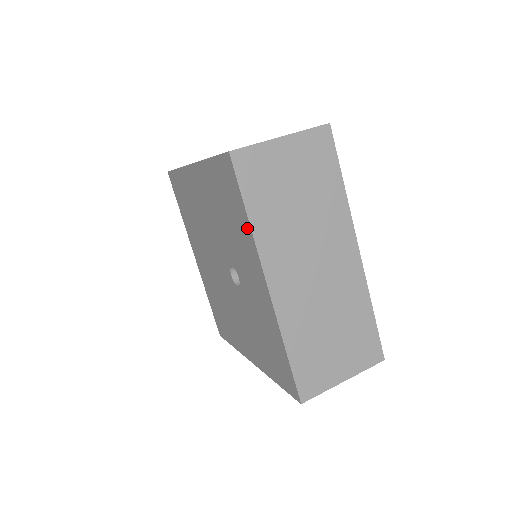
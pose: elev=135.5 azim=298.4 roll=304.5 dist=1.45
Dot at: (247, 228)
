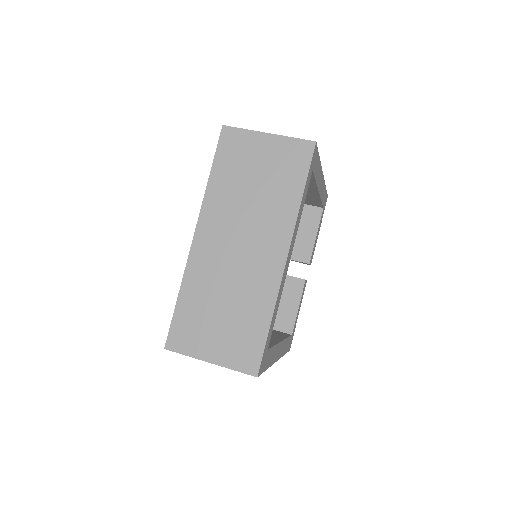
Dot at: occluded
